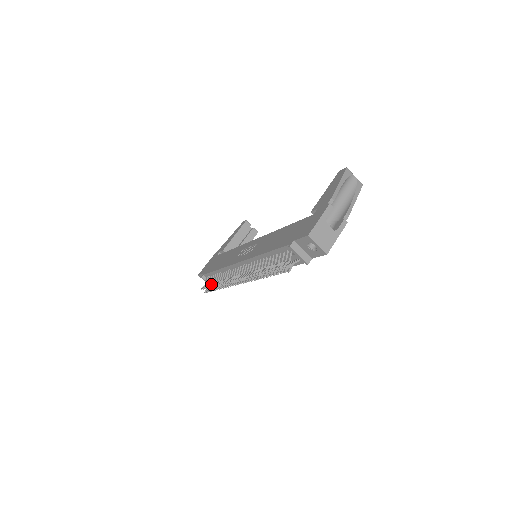
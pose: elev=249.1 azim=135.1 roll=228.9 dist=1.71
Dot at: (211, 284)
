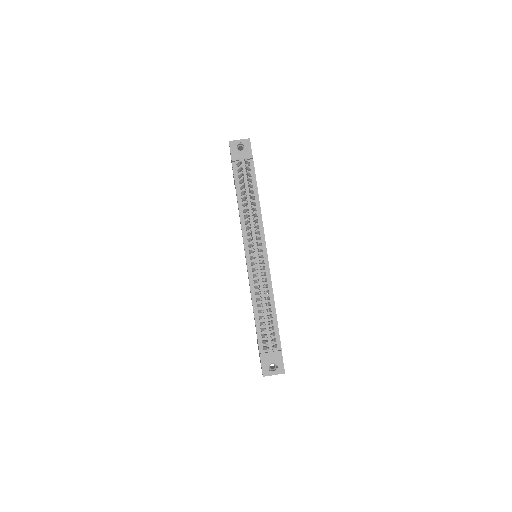
Dot at: (263, 323)
